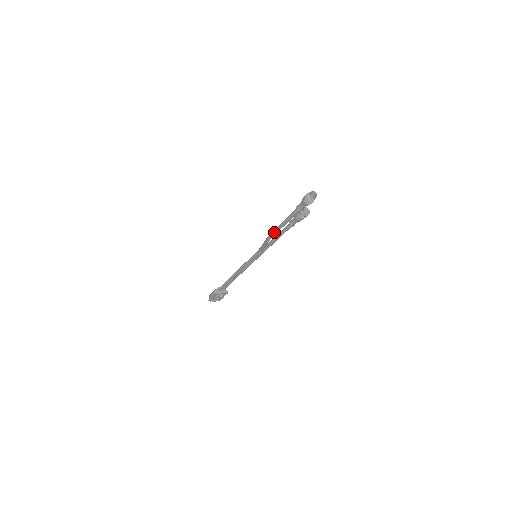
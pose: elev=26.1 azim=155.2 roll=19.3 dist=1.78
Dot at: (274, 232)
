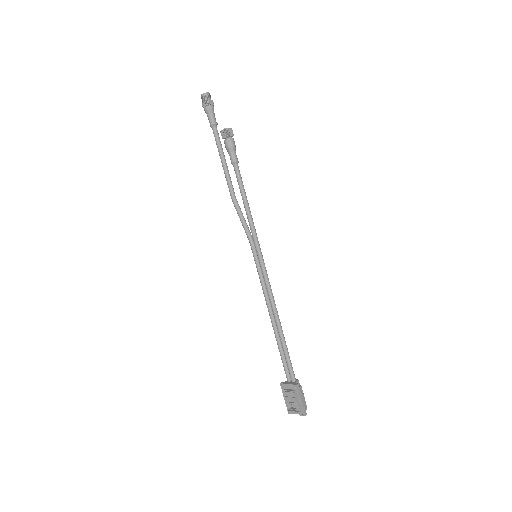
Dot at: (228, 184)
